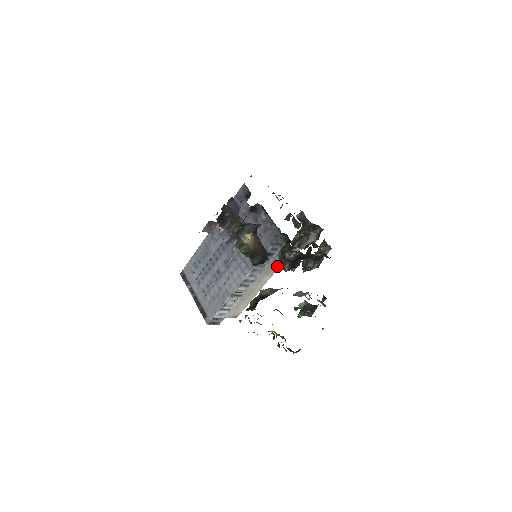
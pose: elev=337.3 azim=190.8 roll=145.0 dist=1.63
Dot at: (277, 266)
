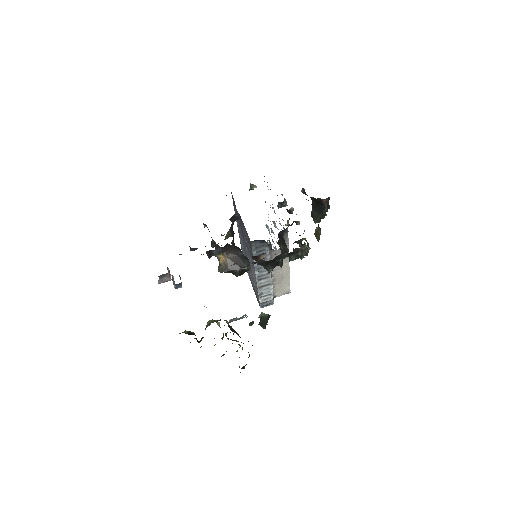
Dot at: occluded
